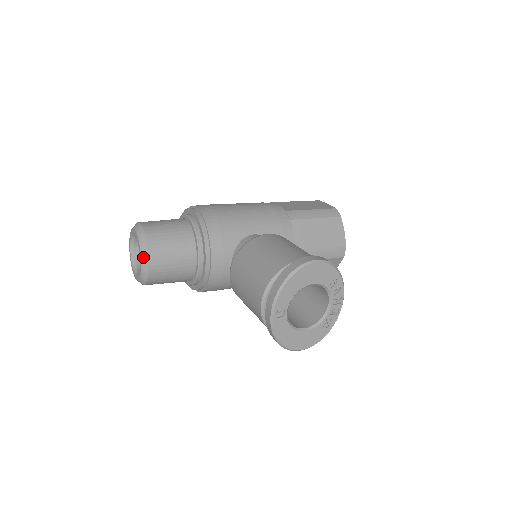
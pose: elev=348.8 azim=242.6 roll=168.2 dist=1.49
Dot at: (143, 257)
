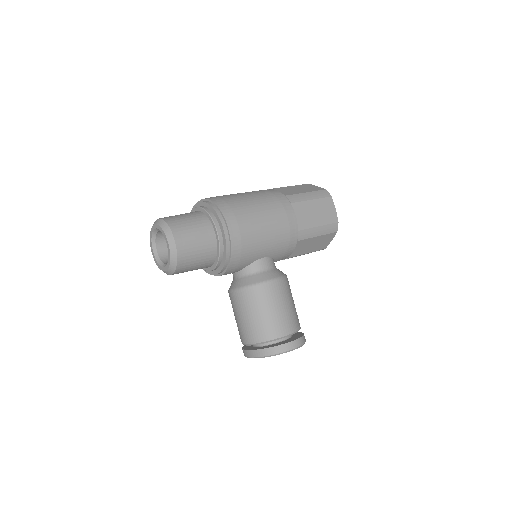
Dot at: (170, 270)
